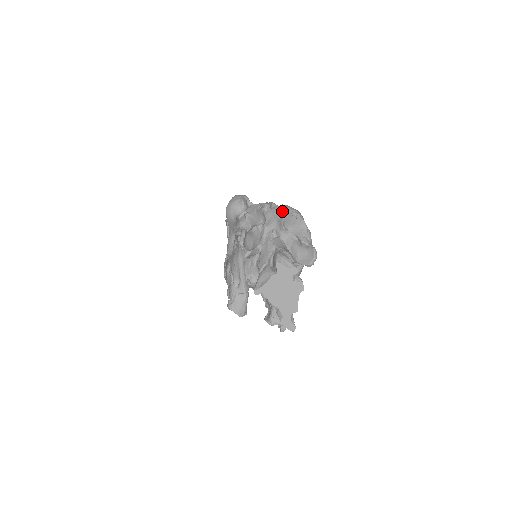
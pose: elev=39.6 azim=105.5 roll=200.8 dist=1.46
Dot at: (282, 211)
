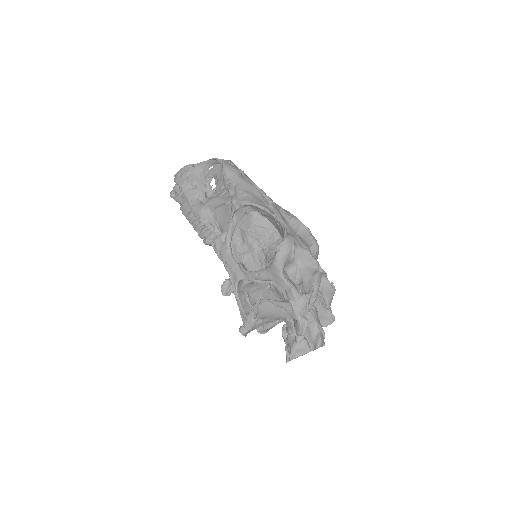
Dot at: (323, 274)
